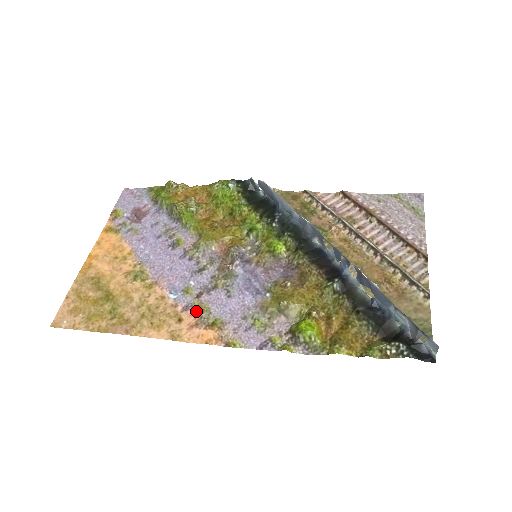
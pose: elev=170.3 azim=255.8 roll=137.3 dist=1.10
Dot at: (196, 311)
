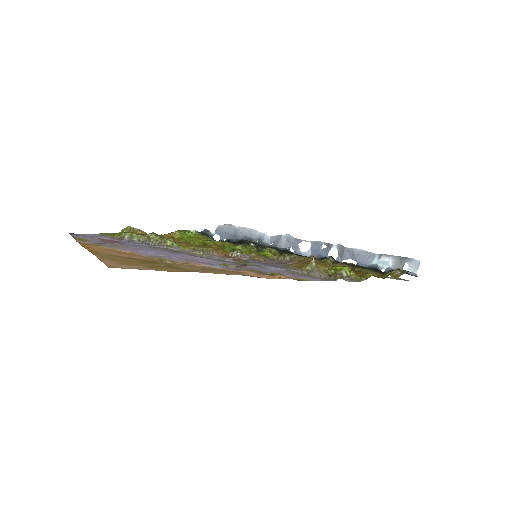
Dot at: (249, 271)
